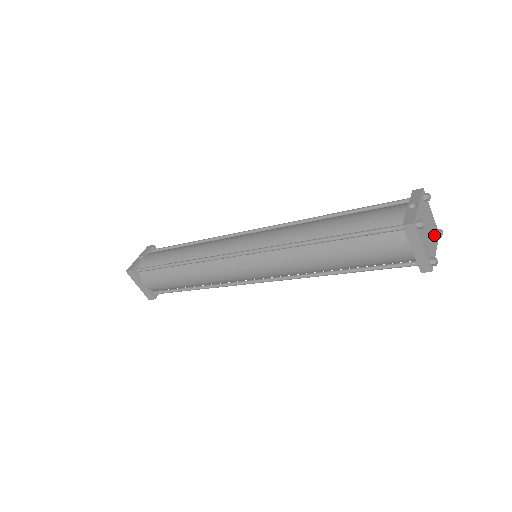
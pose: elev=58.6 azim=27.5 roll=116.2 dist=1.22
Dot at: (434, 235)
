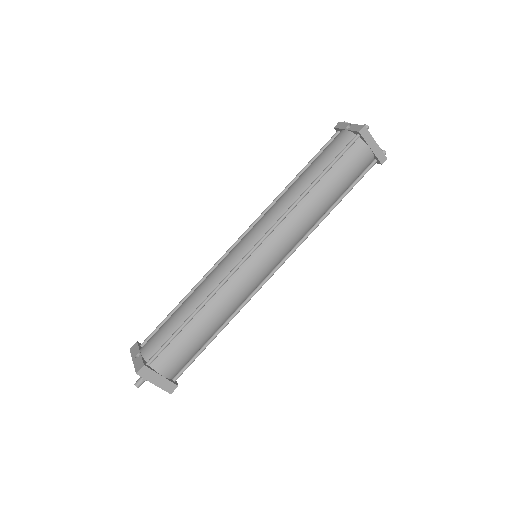
Dot at: occluded
